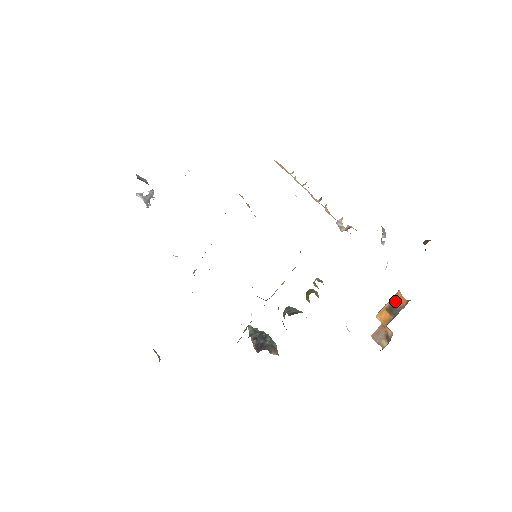
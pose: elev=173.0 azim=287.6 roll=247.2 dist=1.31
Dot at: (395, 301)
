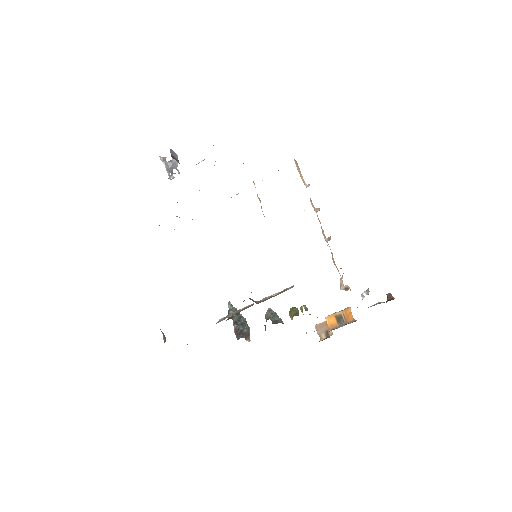
Dot at: (345, 314)
